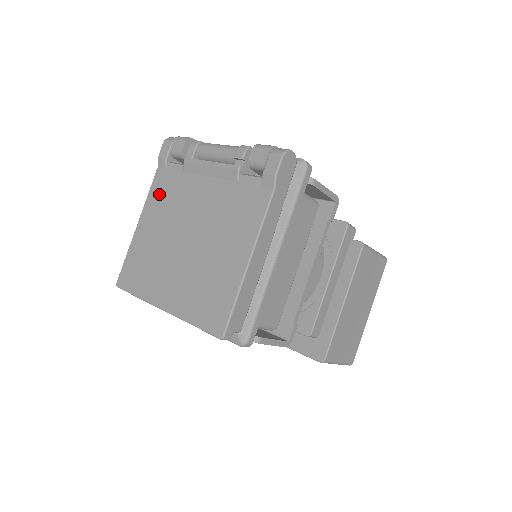
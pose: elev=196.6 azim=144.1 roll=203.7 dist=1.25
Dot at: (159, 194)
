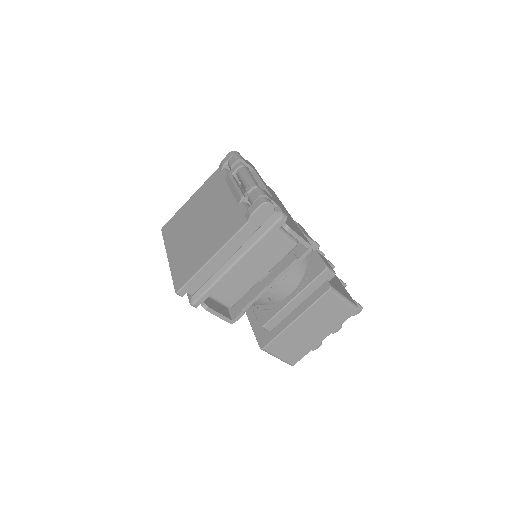
Dot at: (208, 186)
